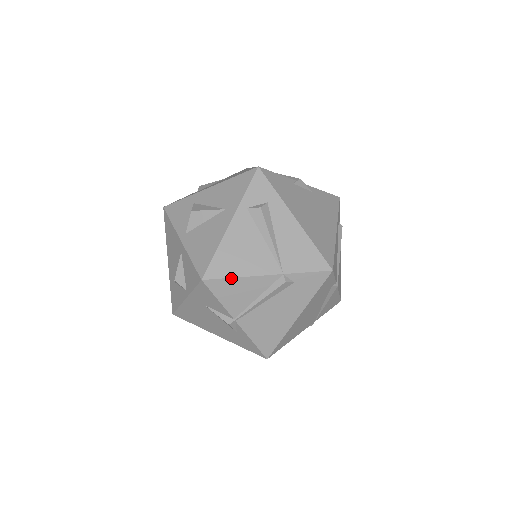
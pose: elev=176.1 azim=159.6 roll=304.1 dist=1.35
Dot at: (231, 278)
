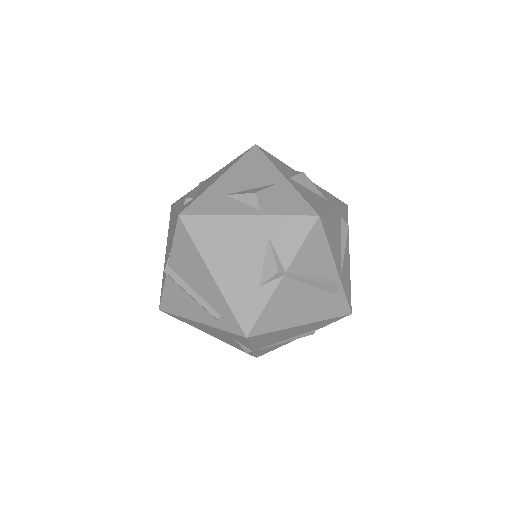
Dot at: (327, 240)
